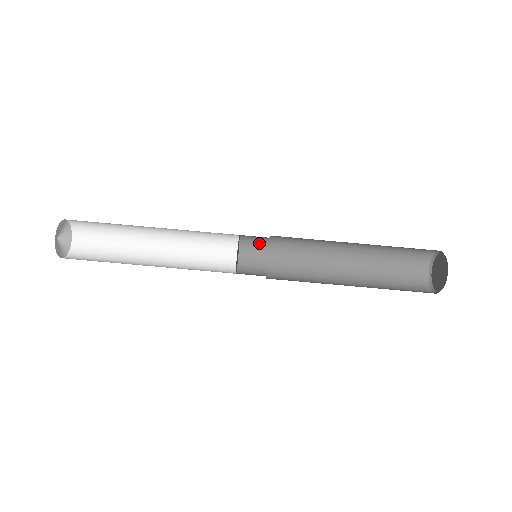
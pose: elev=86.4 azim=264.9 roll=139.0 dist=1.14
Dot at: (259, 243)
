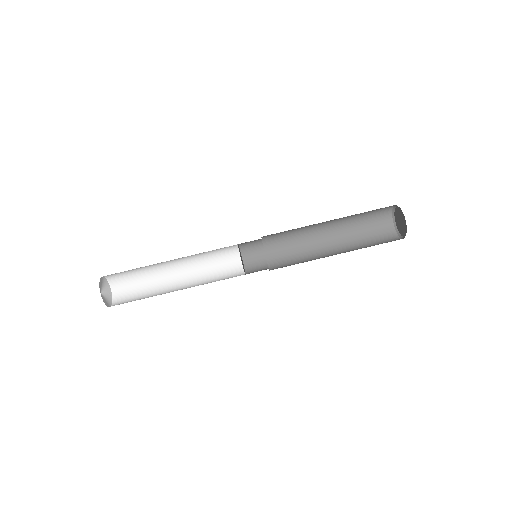
Dot at: (256, 248)
